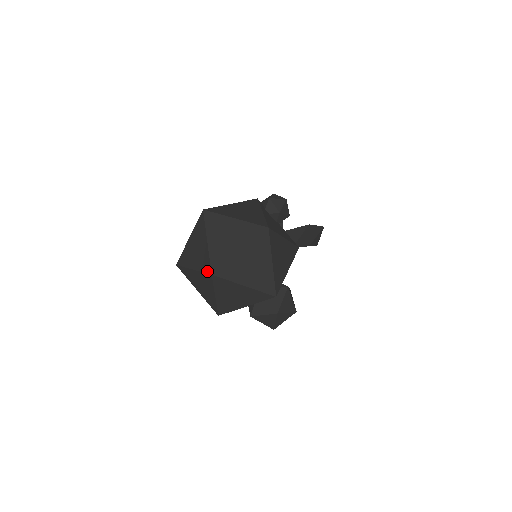
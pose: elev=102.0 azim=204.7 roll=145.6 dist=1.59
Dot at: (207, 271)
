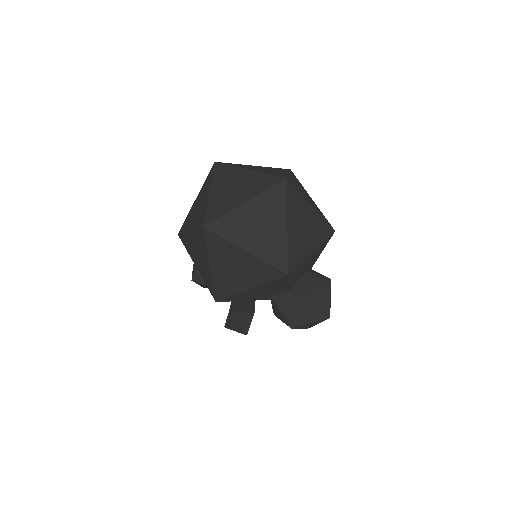
Dot at: (275, 182)
